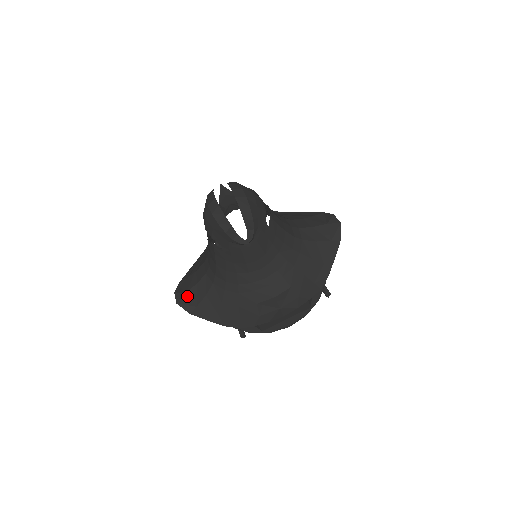
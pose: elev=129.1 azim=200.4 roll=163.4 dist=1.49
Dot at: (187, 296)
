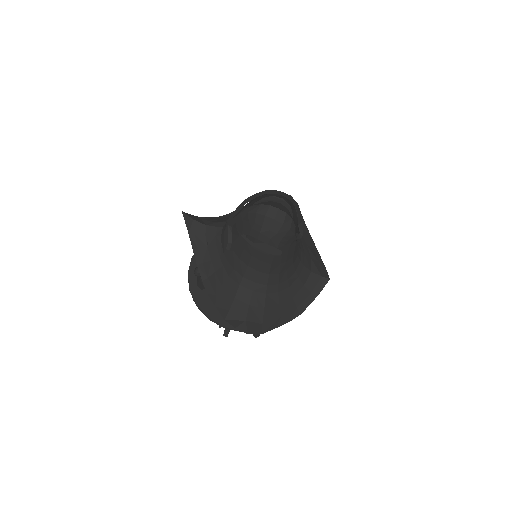
Dot at: (249, 322)
